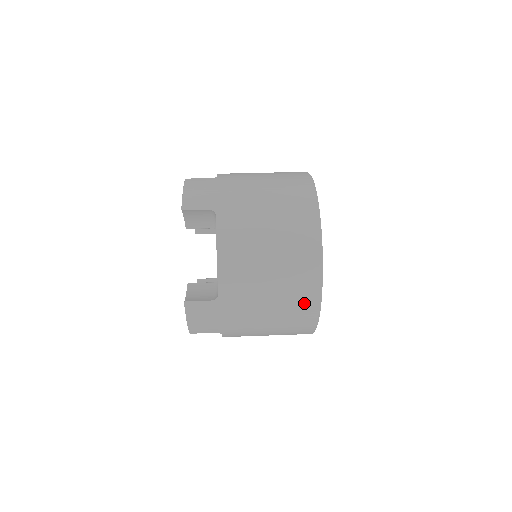
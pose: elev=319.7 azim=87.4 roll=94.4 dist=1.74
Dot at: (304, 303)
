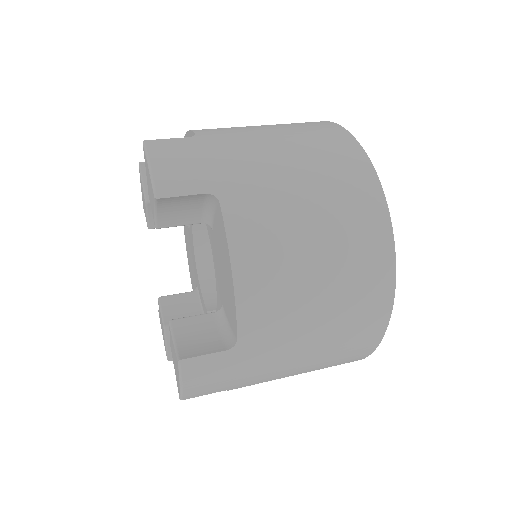
Dot at: (366, 329)
